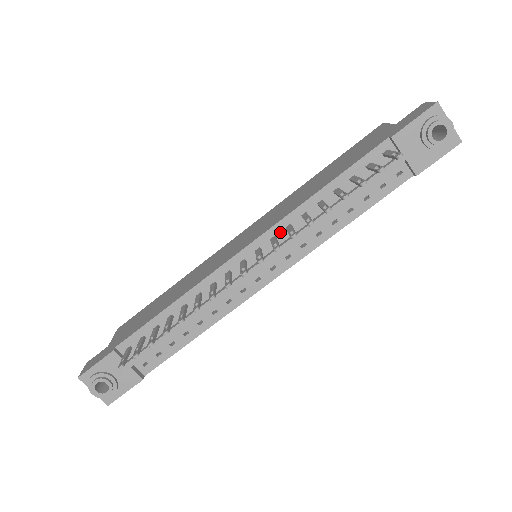
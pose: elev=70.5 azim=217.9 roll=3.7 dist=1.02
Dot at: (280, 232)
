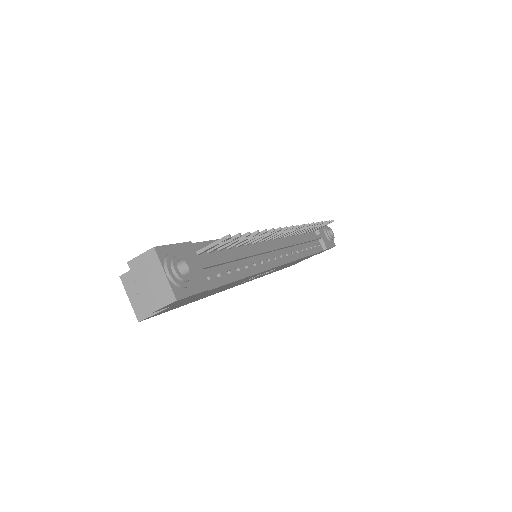
Dot at: occluded
